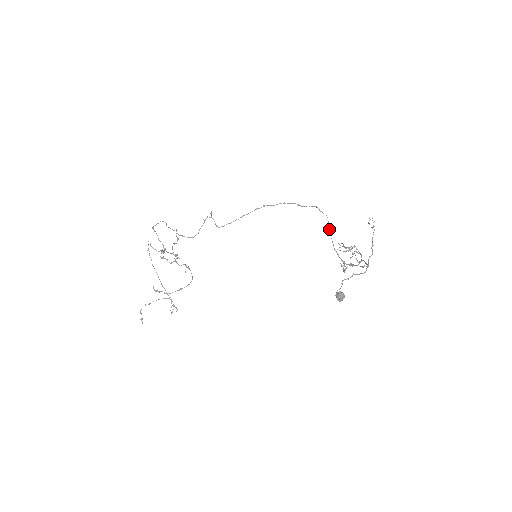
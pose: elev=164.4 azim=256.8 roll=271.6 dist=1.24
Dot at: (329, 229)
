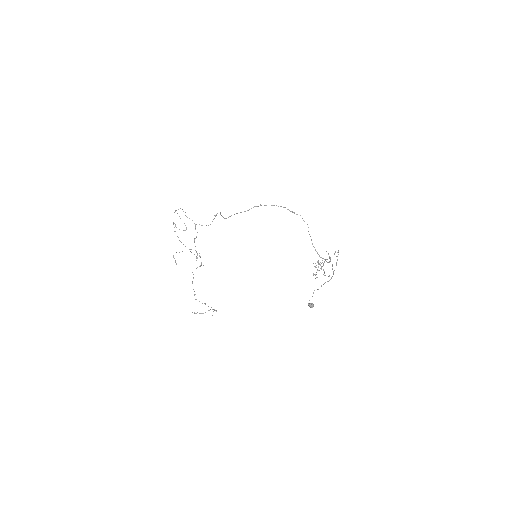
Dot at: (309, 234)
